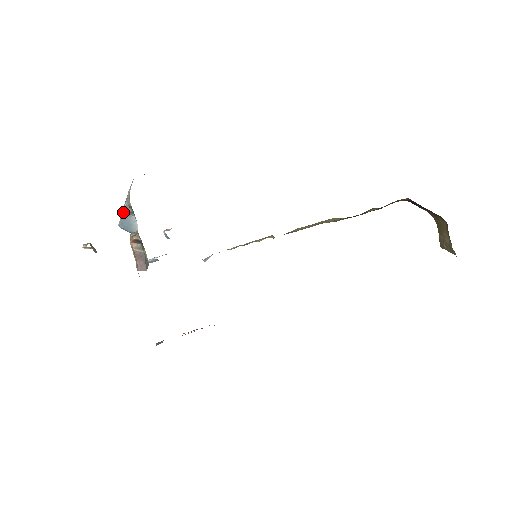
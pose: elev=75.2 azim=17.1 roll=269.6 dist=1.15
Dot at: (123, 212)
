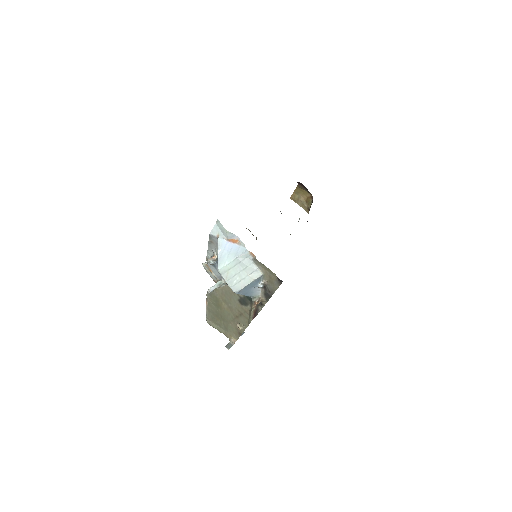
Dot at: (248, 285)
